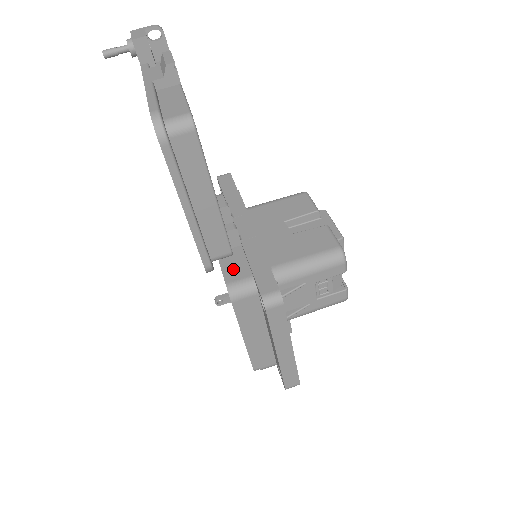
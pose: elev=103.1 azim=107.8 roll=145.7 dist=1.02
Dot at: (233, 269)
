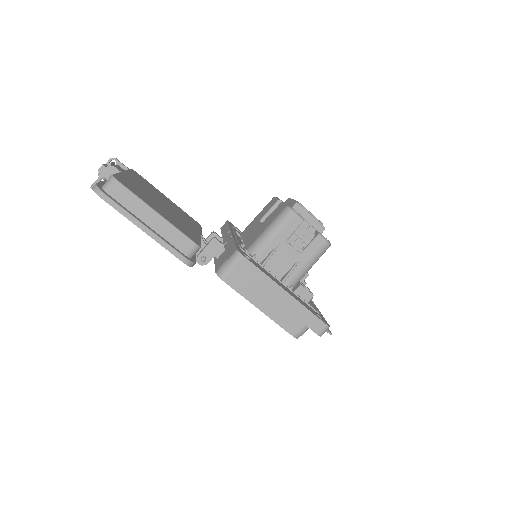
Dot at: (220, 262)
